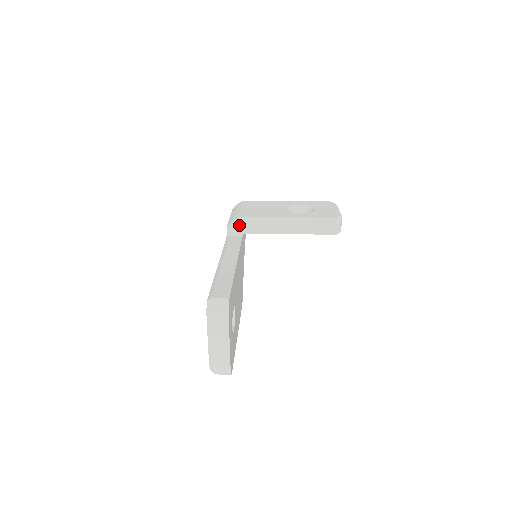
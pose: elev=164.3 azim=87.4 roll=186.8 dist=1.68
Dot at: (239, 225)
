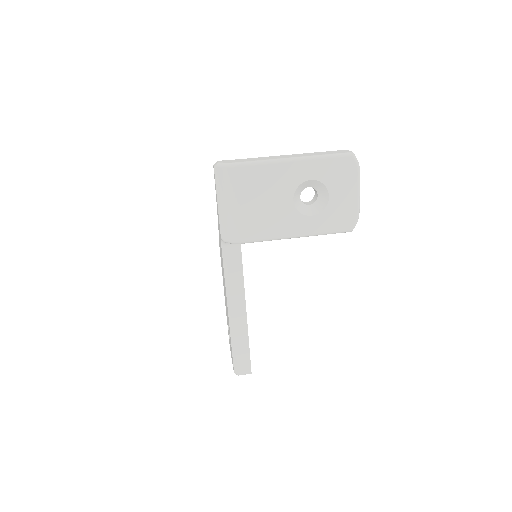
Dot at: occluded
